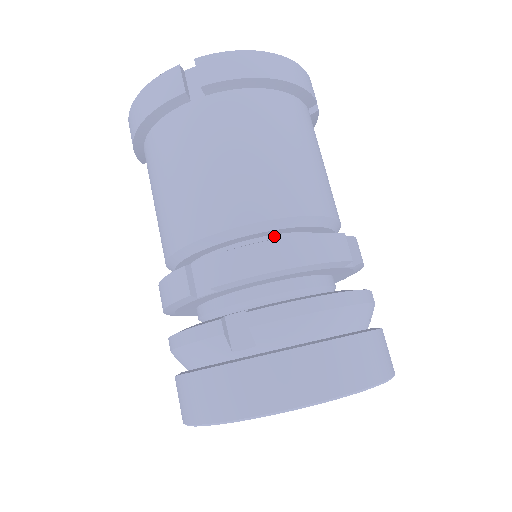
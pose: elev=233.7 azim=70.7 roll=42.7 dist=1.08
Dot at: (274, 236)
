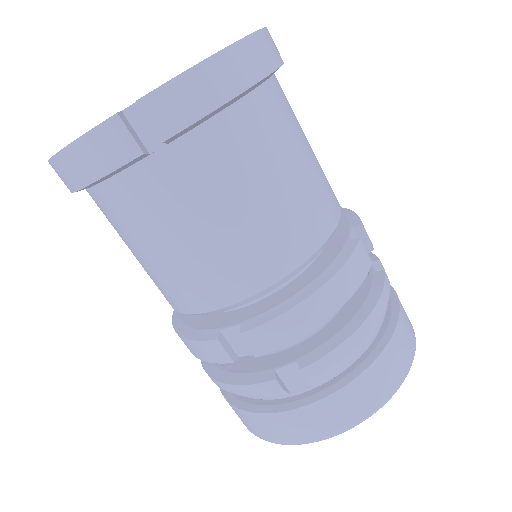
Dot at: occluded
